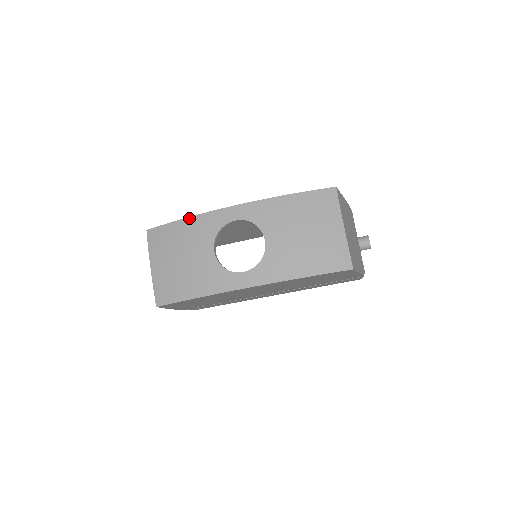
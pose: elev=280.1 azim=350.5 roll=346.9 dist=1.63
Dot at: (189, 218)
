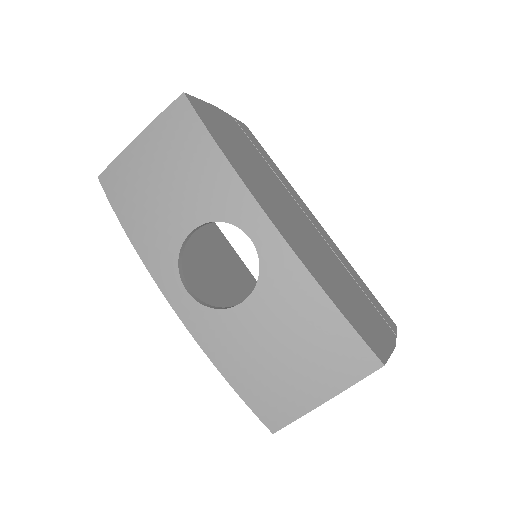
Dot at: (224, 158)
